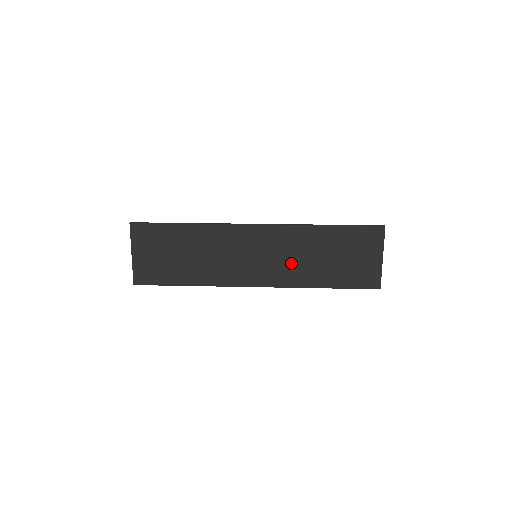
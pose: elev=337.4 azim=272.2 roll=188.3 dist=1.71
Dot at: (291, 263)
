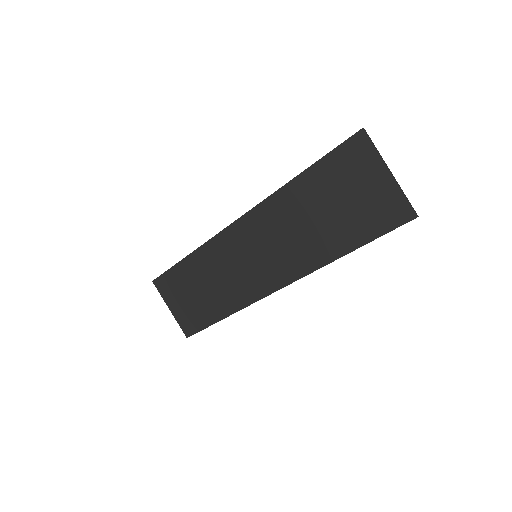
Dot at: (291, 244)
